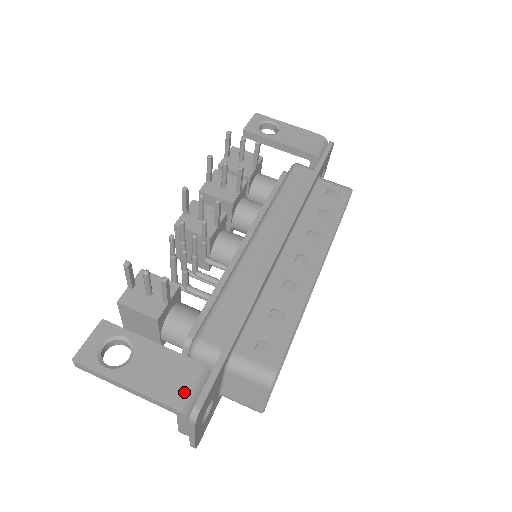
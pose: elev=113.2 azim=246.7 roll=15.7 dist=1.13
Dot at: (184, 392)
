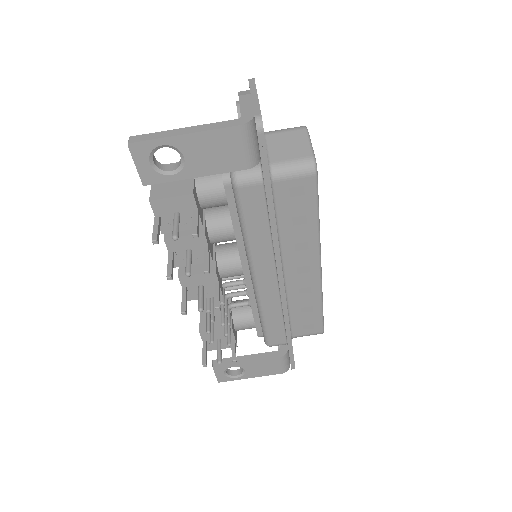
Dot at: (282, 368)
